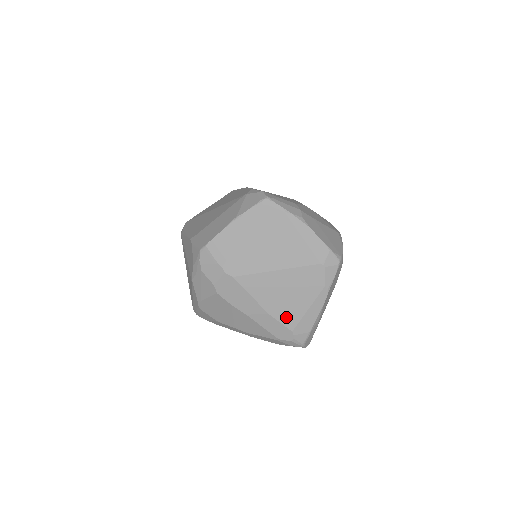
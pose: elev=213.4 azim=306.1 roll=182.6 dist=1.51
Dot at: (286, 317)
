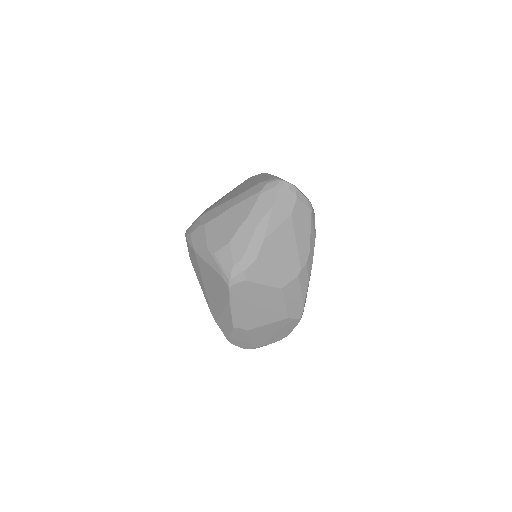
Dot at: occluded
